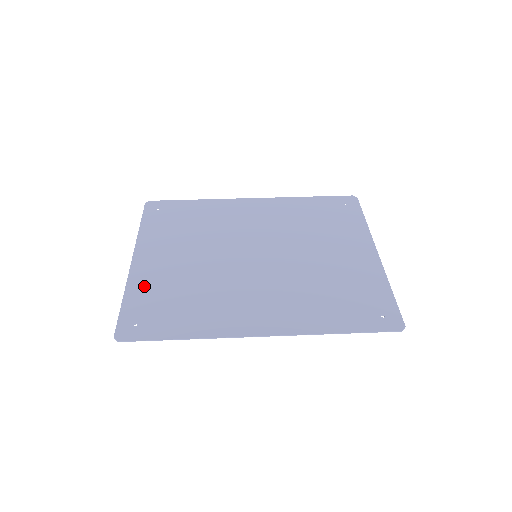
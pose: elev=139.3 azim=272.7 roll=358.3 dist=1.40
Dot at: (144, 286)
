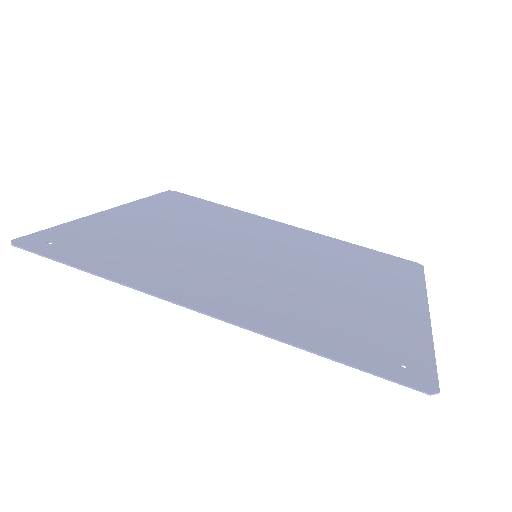
Dot at: (98, 225)
